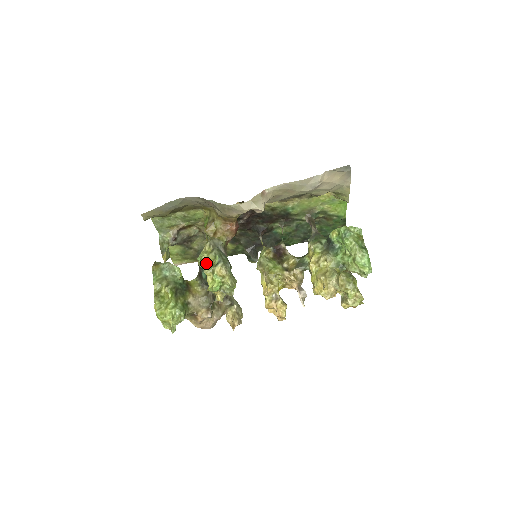
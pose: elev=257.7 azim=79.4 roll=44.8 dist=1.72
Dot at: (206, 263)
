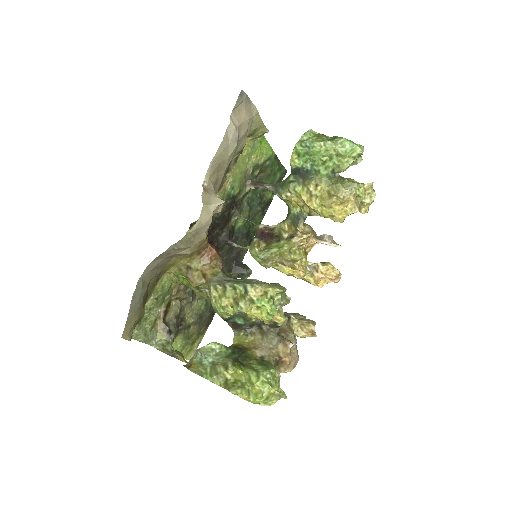
Dot at: (233, 304)
